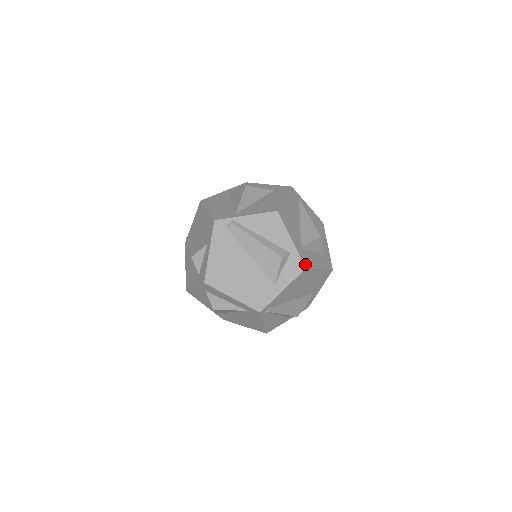
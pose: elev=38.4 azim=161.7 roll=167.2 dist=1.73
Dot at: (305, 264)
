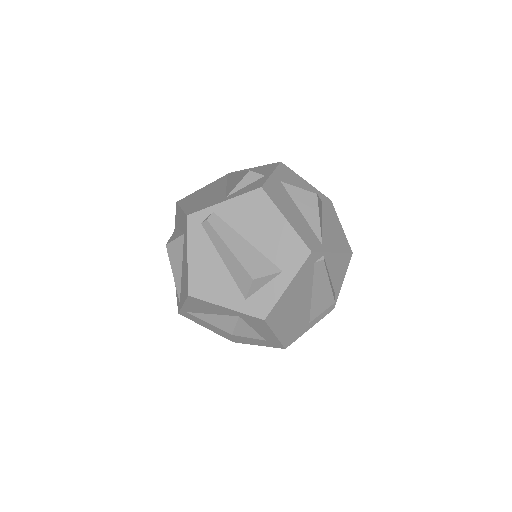
Dot at: (334, 304)
